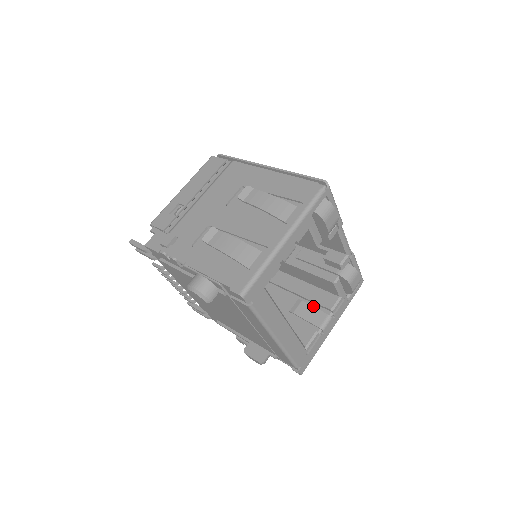
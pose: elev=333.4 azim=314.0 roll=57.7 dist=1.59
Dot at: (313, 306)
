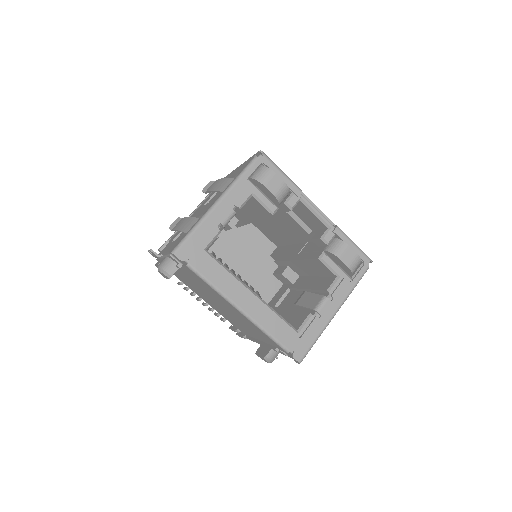
Dot at: occluded
